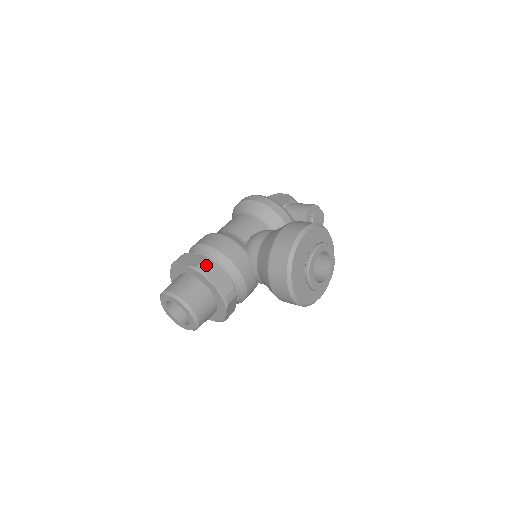
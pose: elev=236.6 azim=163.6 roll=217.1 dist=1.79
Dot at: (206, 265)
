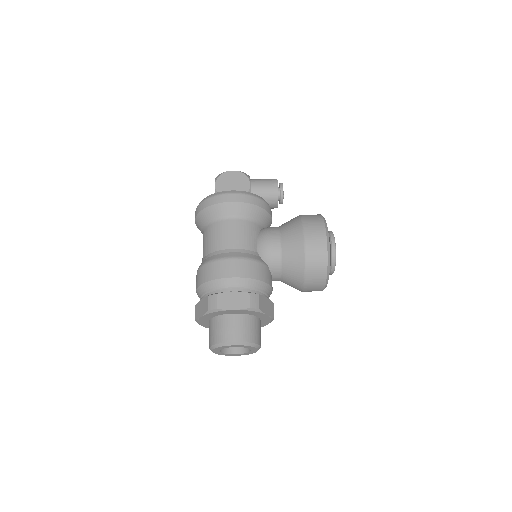
Dot at: (256, 301)
